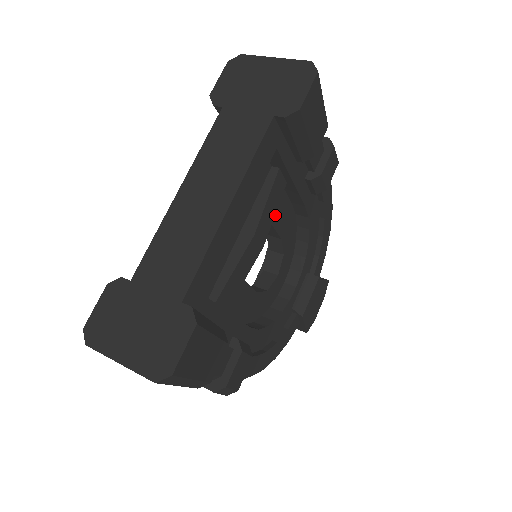
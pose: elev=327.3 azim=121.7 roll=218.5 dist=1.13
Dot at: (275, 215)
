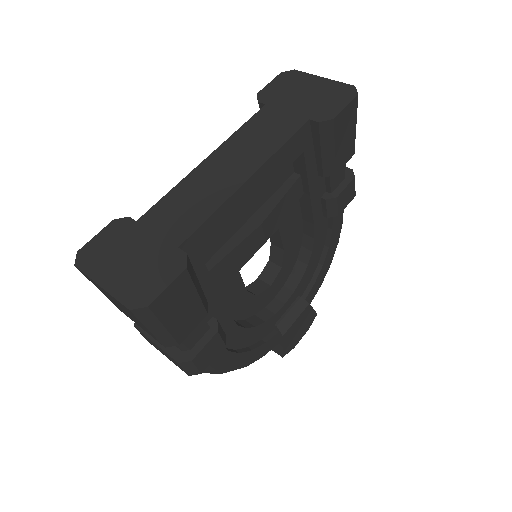
Dot at: (285, 222)
